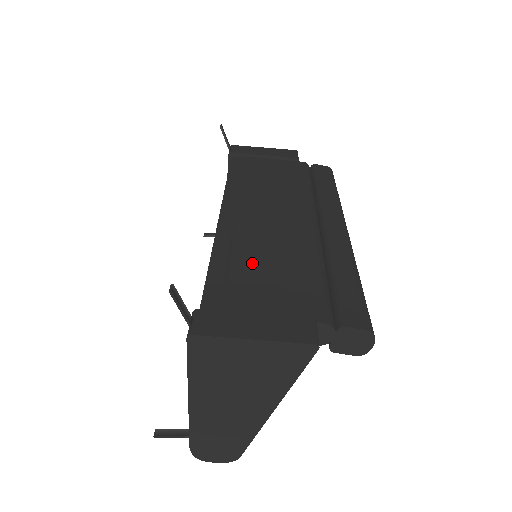
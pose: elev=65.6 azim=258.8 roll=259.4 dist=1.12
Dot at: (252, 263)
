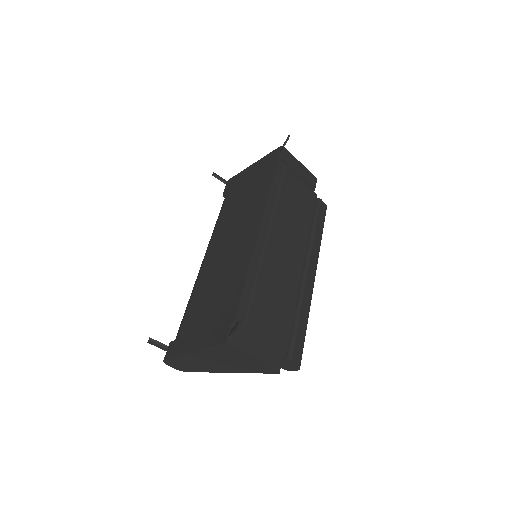
Dot at: (266, 292)
